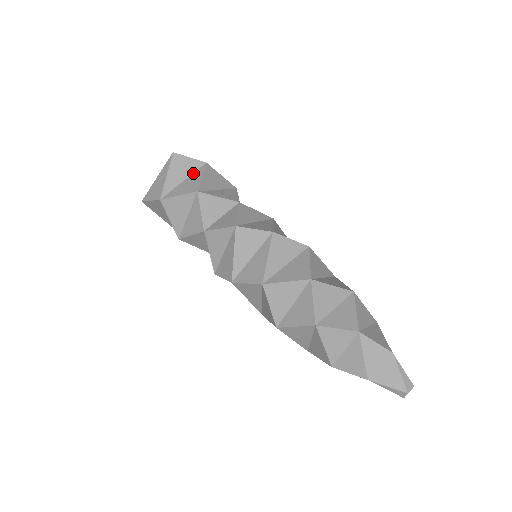
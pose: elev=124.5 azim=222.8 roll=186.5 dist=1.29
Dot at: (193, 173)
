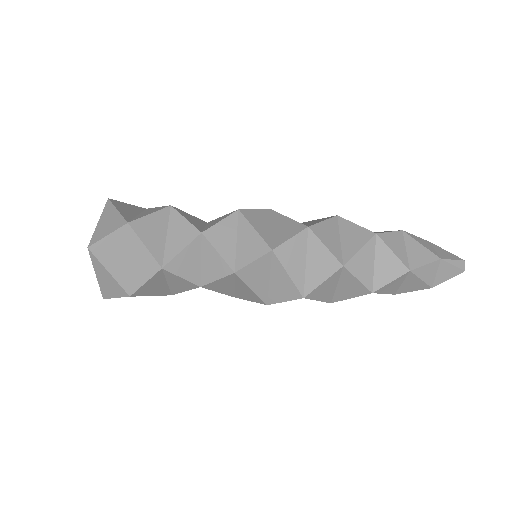
Dot at: (128, 245)
